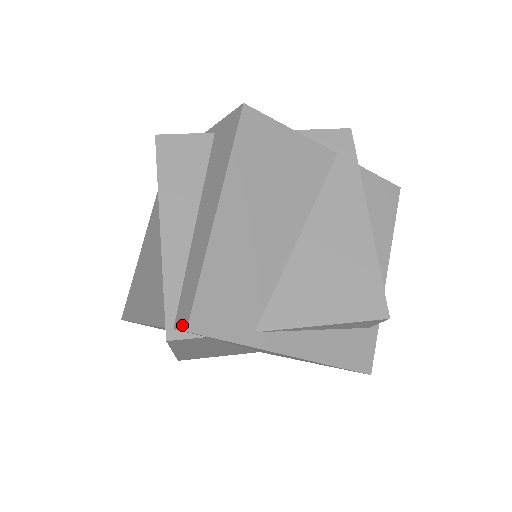
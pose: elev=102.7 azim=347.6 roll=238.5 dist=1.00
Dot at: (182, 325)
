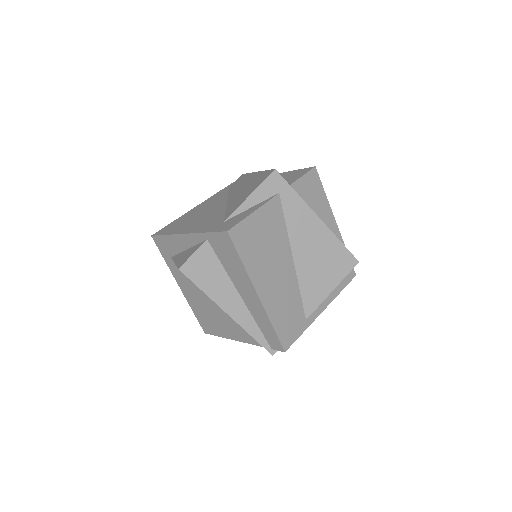
Dot at: (279, 349)
